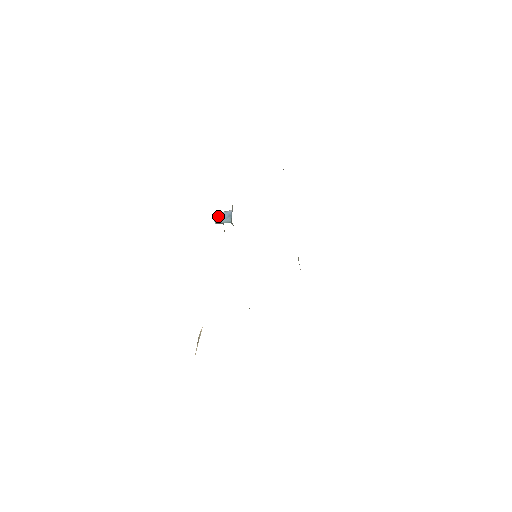
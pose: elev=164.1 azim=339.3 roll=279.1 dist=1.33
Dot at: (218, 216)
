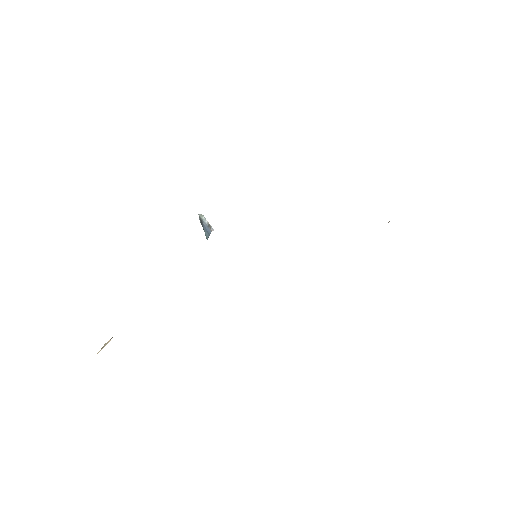
Dot at: (201, 221)
